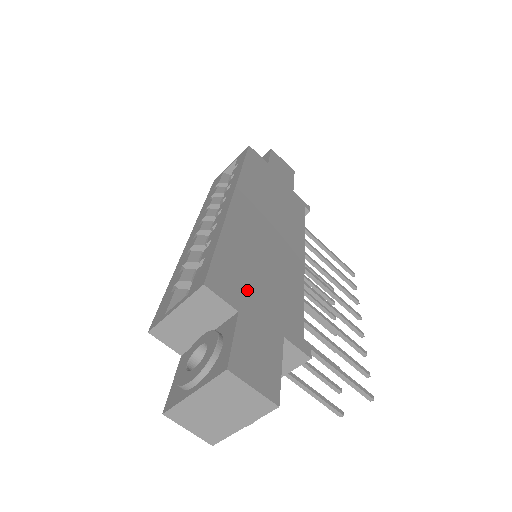
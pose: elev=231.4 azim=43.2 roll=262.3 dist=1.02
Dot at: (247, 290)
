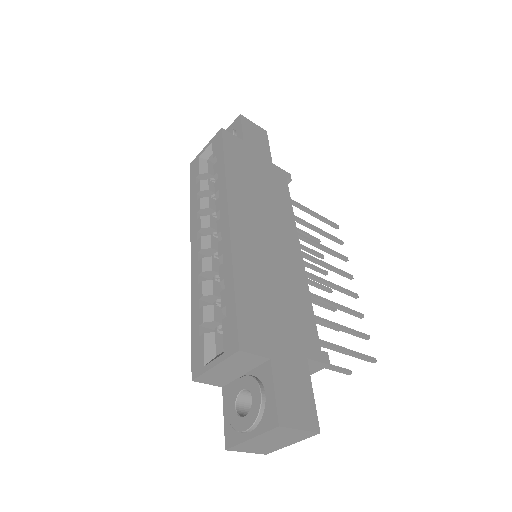
Dot at: (270, 329)
